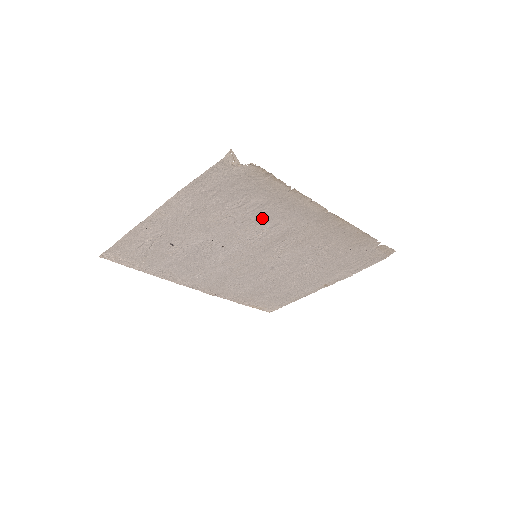
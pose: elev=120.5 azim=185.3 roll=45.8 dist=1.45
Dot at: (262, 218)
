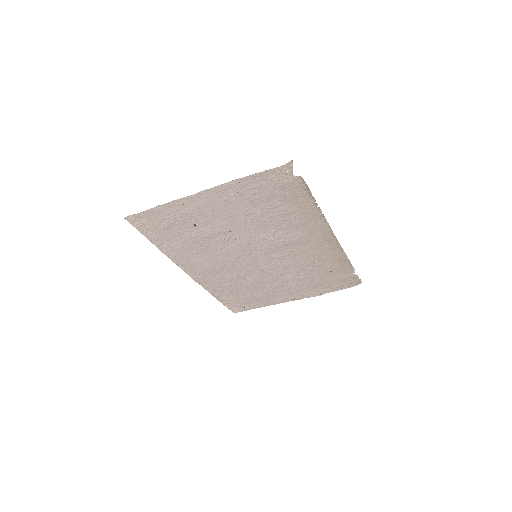
Dot at: (281, 224)
